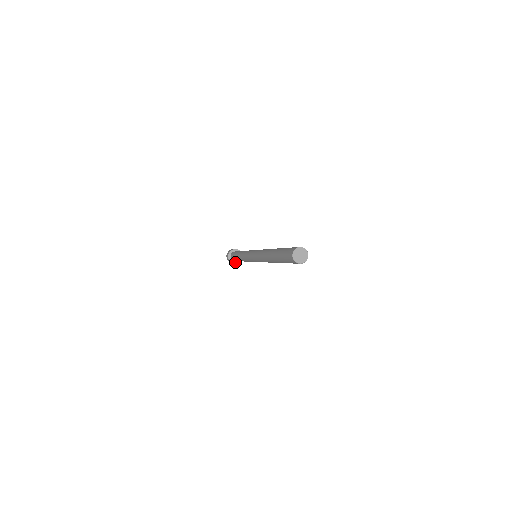
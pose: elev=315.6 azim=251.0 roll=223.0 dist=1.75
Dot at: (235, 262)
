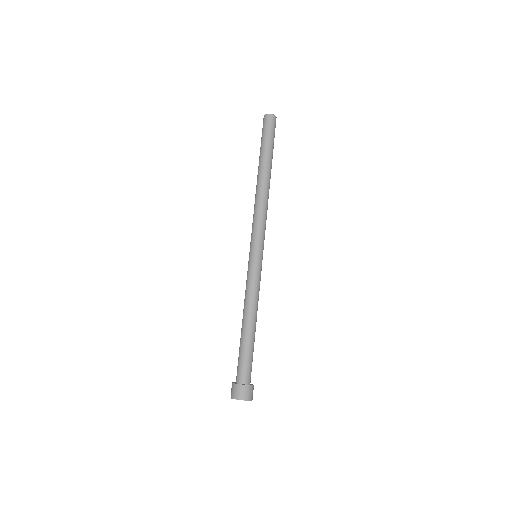
Dot at: (237, 384)
